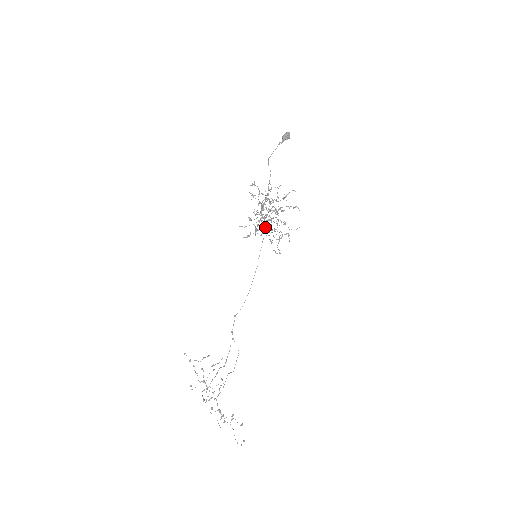
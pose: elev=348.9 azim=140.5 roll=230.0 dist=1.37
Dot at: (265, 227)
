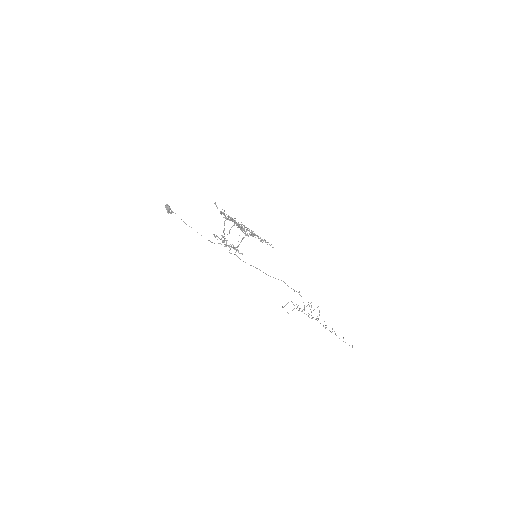
Dot at: (244, 237)
